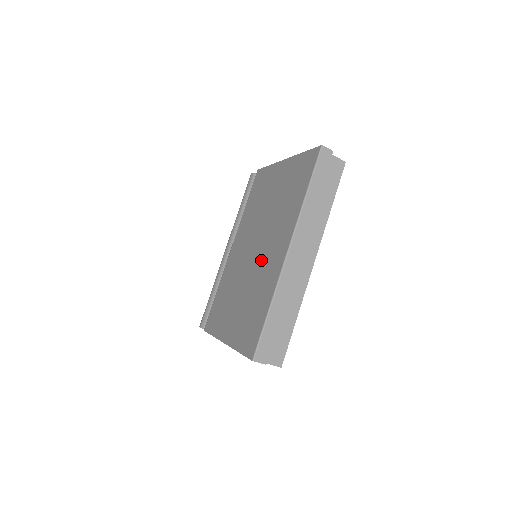
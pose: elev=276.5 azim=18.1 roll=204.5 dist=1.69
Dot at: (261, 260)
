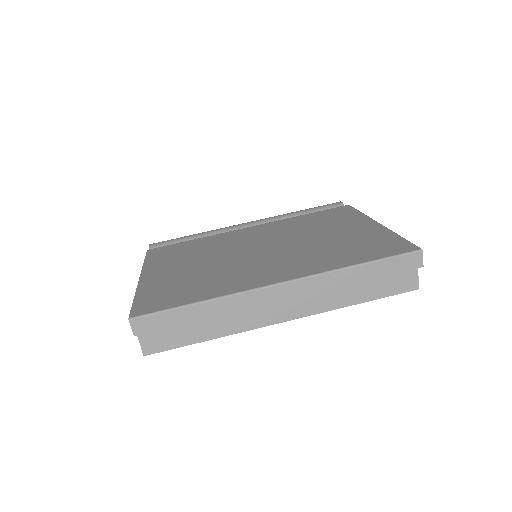
Dot at: (252, 262)
